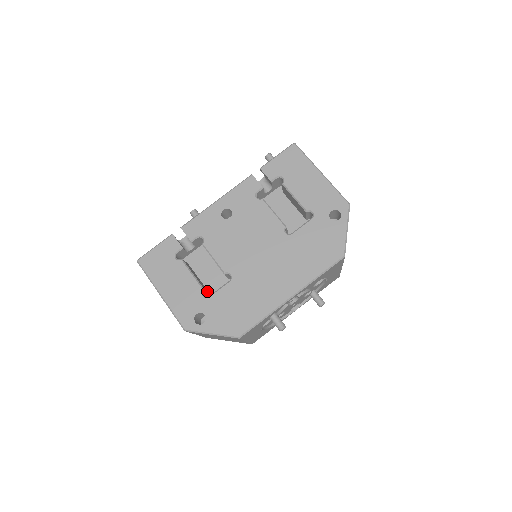
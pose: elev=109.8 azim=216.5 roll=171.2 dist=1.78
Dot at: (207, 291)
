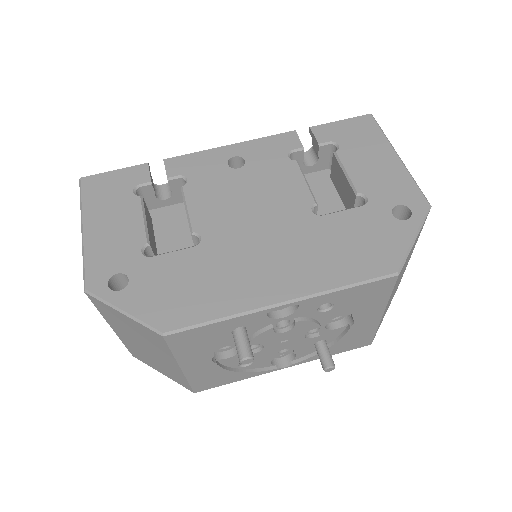
Dot at: occluded
